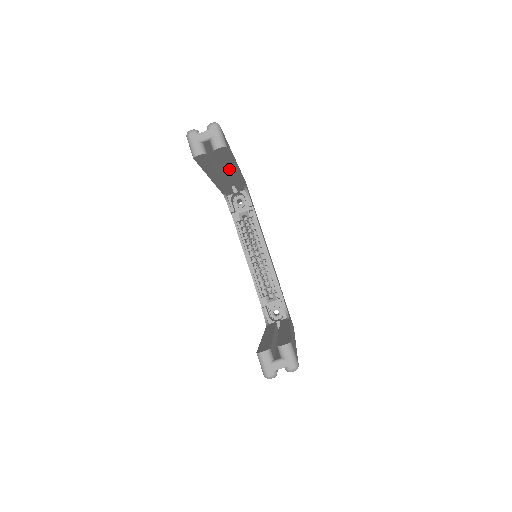
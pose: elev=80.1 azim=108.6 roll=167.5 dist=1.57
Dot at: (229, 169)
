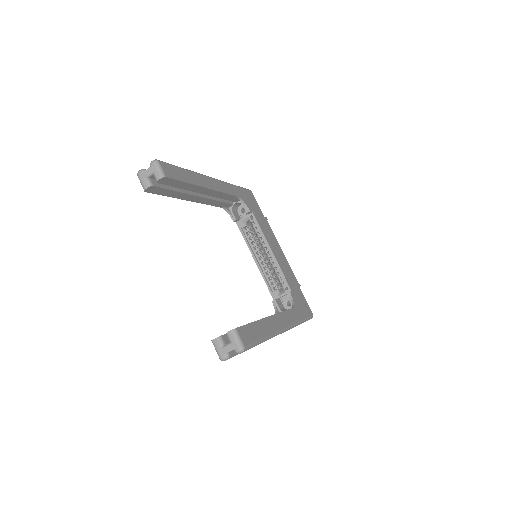
Dot at: (196, 190)
